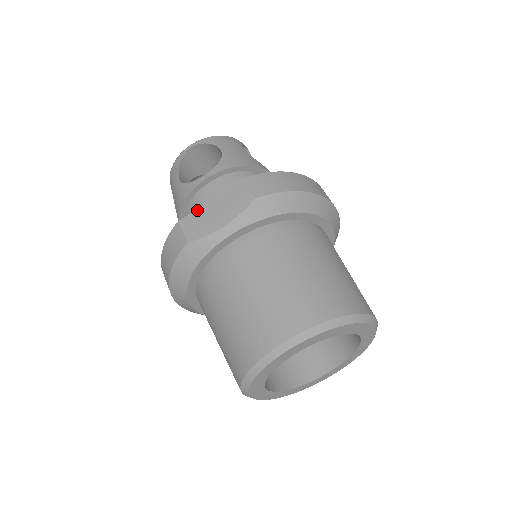
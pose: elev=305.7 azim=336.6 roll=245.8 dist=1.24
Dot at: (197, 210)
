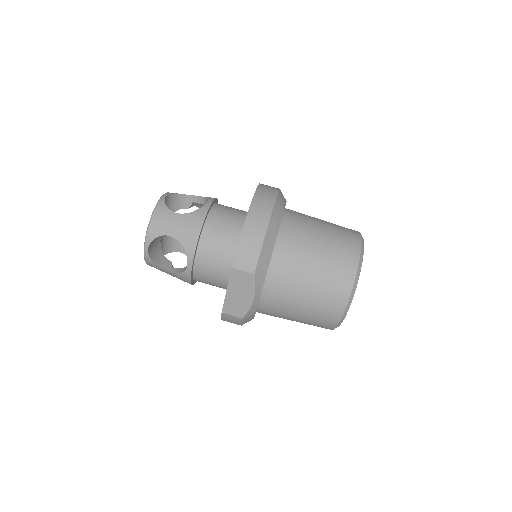
Dot at: (226, 301)
